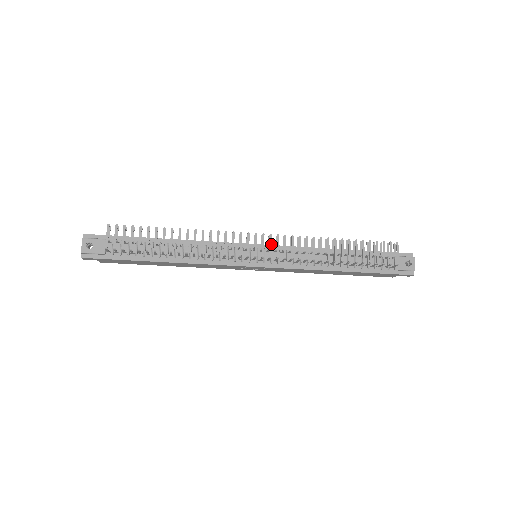
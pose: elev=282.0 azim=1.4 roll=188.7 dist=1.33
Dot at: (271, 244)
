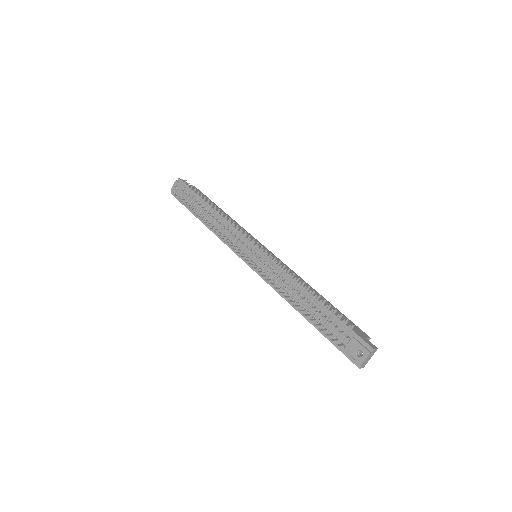
Dot at: (254, 253)
